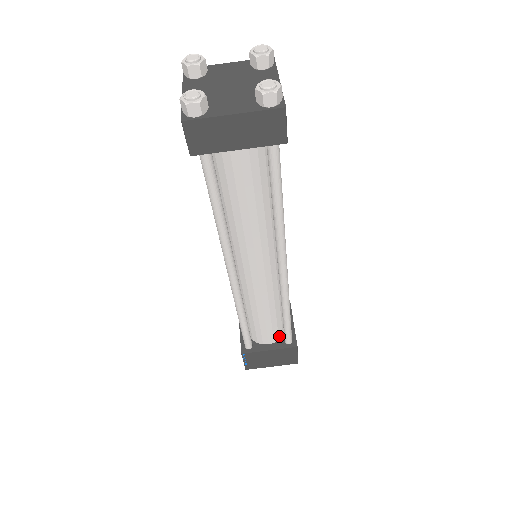
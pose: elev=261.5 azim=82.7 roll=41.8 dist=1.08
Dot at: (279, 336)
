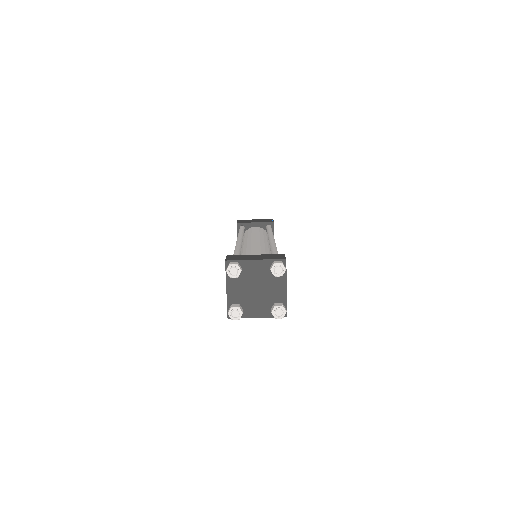
Dot at: occluded
